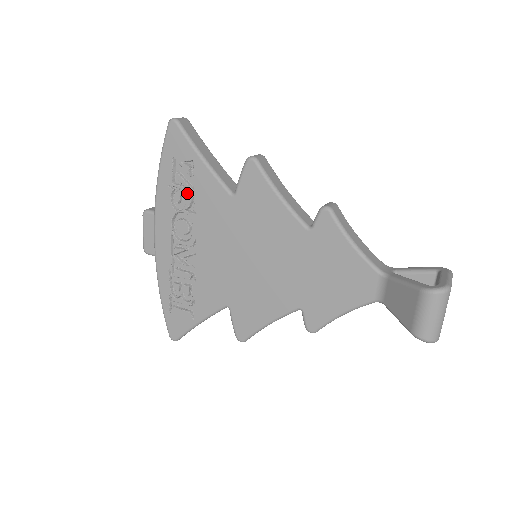
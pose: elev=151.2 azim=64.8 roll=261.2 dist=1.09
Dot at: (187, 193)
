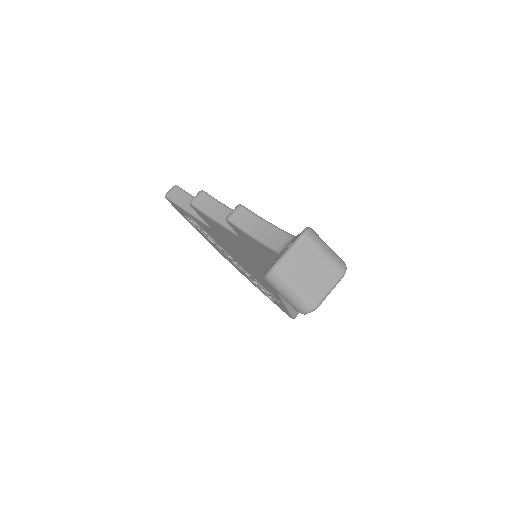
Dot at: occluded
